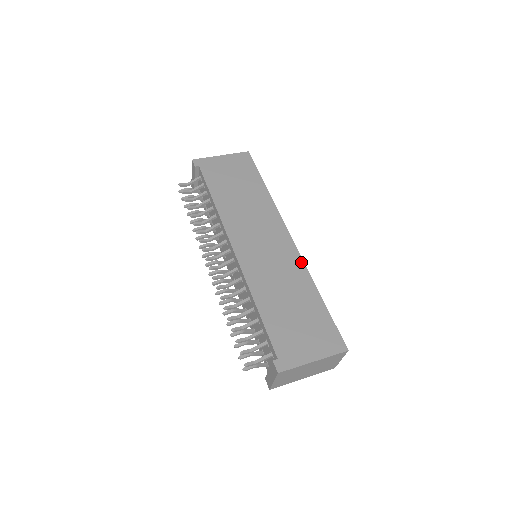
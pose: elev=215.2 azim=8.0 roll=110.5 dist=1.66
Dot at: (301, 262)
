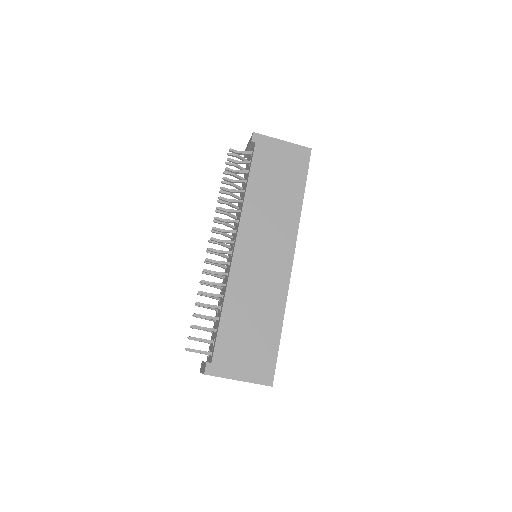
Dot at: (286, 288)
